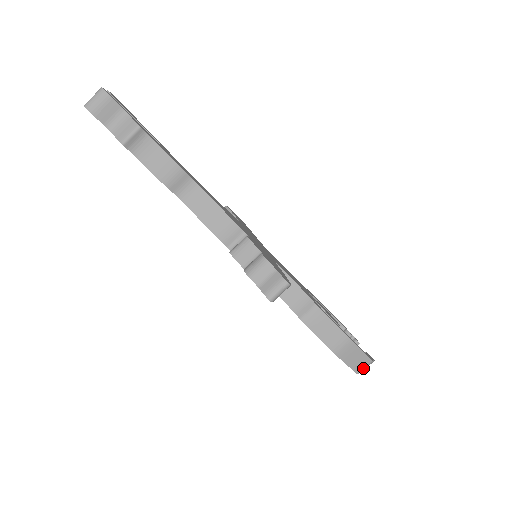
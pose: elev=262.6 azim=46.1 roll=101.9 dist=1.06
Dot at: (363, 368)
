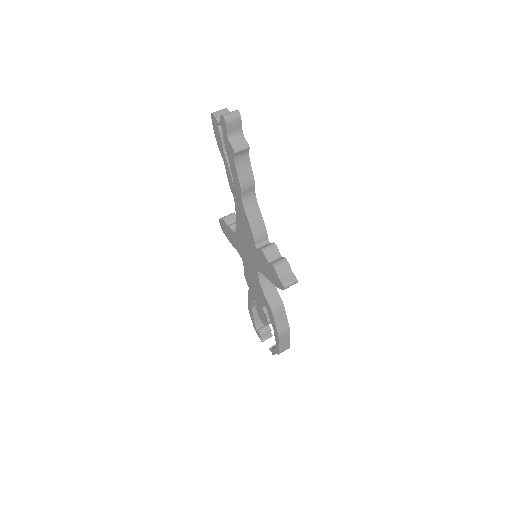
Dot at: occluded
